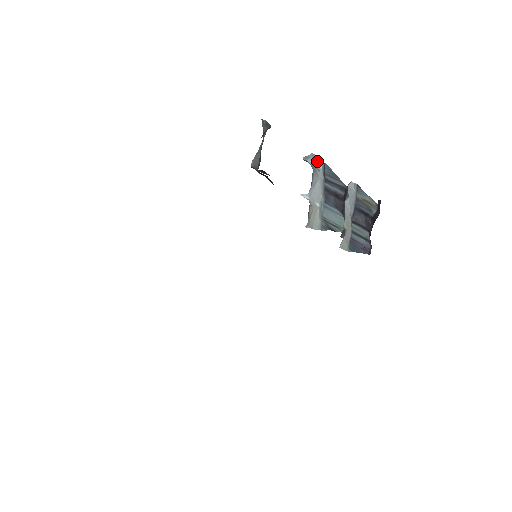
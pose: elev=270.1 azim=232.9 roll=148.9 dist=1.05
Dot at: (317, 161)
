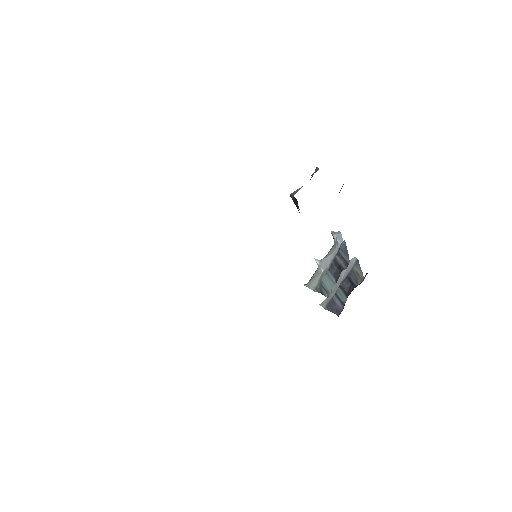
Dot at: (340, 238)
